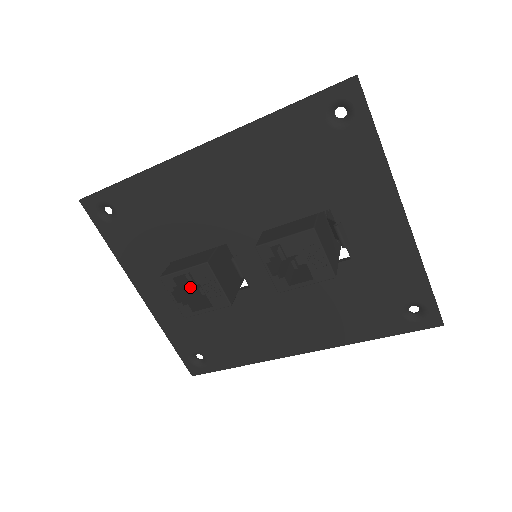
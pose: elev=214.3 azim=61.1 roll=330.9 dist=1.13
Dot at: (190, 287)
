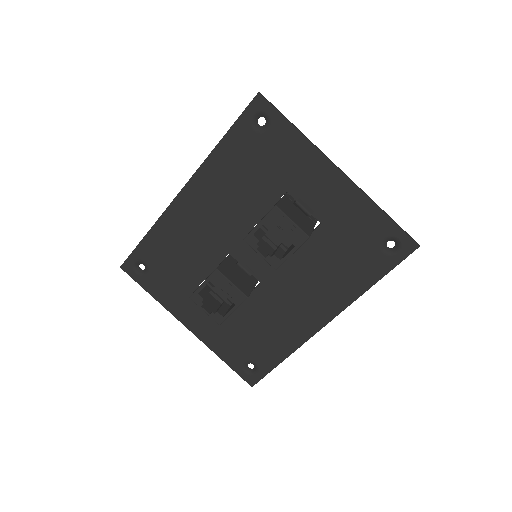
Dot at: (219, 304)
